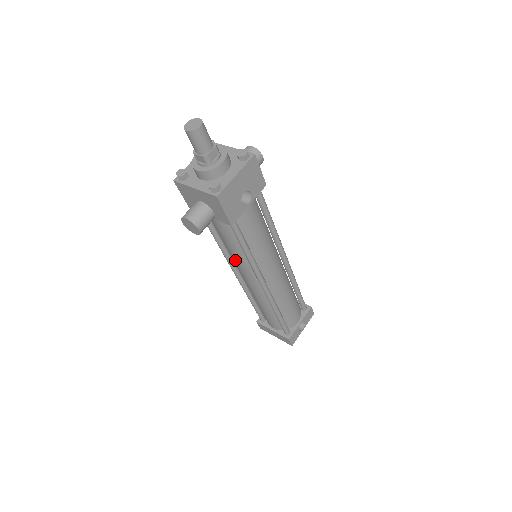
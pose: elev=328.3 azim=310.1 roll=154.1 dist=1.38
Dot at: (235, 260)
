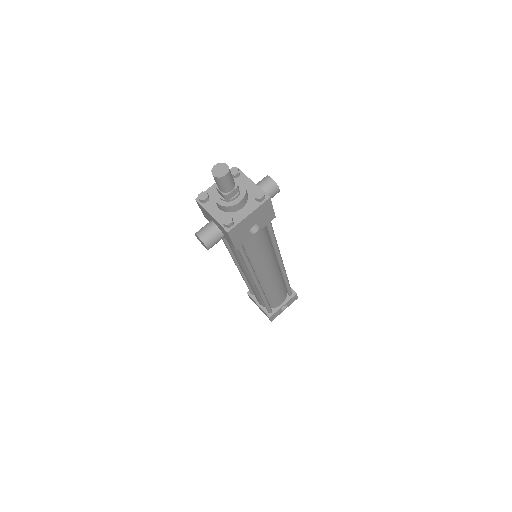
Dot at: (236, 259)
